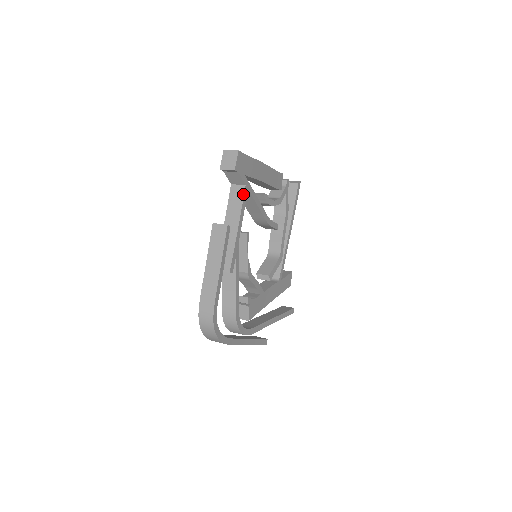
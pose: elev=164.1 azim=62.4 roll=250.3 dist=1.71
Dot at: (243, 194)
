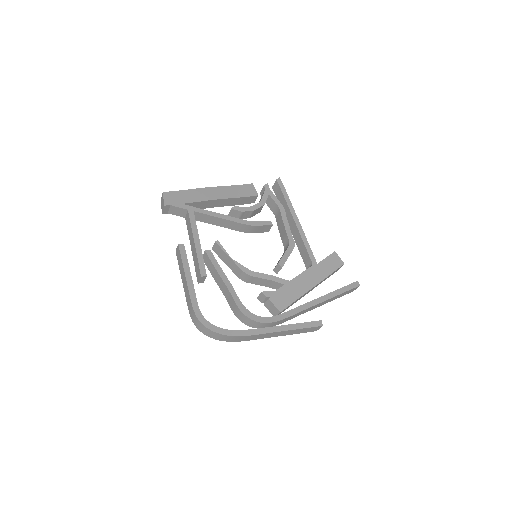
Dot at: (189, 217)
